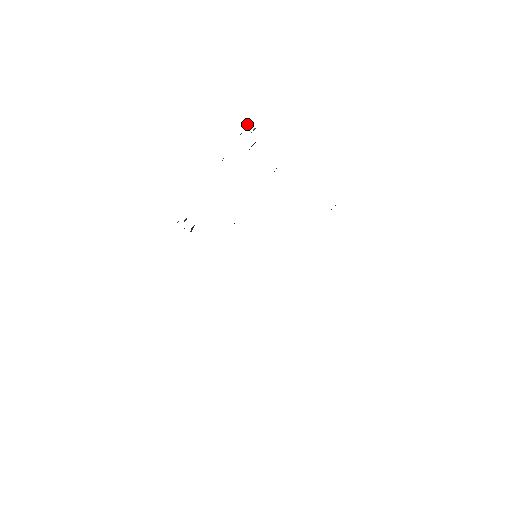
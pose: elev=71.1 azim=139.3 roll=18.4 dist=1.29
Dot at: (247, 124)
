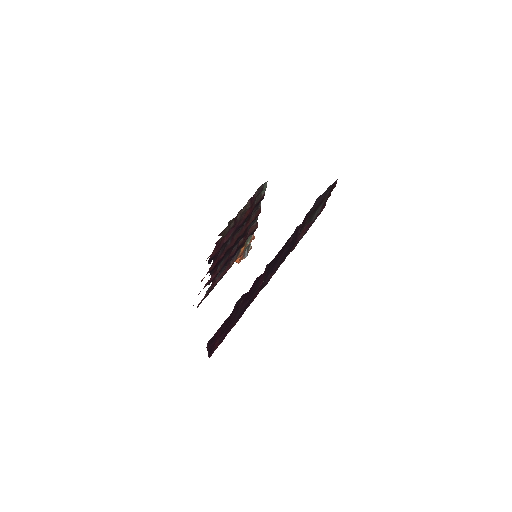
Dot at: occluded
